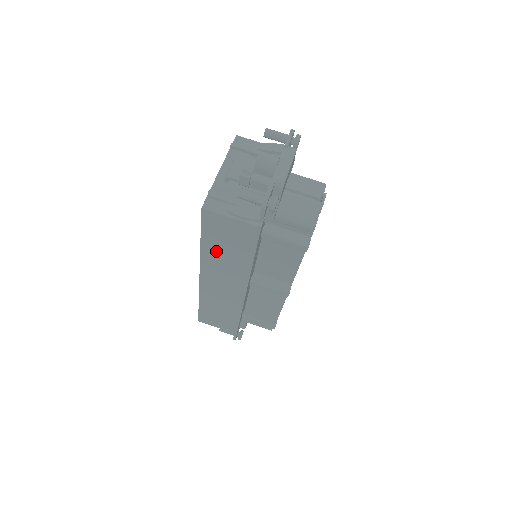
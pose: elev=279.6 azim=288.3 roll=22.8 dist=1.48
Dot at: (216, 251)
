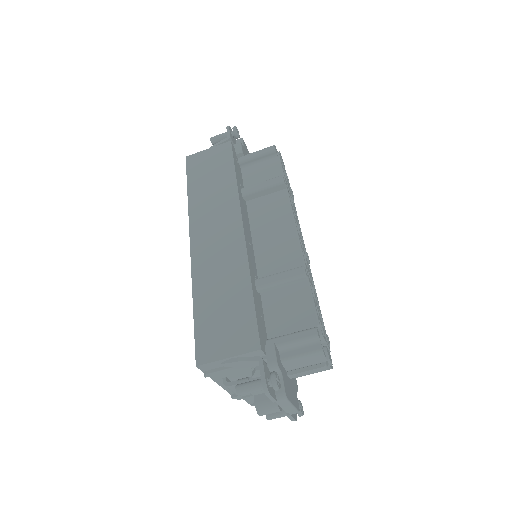
Dot at: occluded
